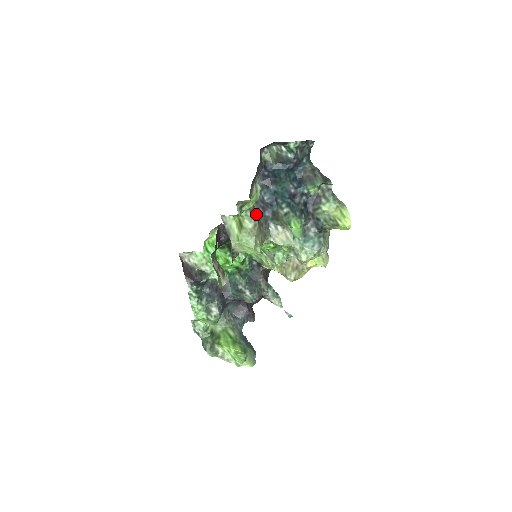
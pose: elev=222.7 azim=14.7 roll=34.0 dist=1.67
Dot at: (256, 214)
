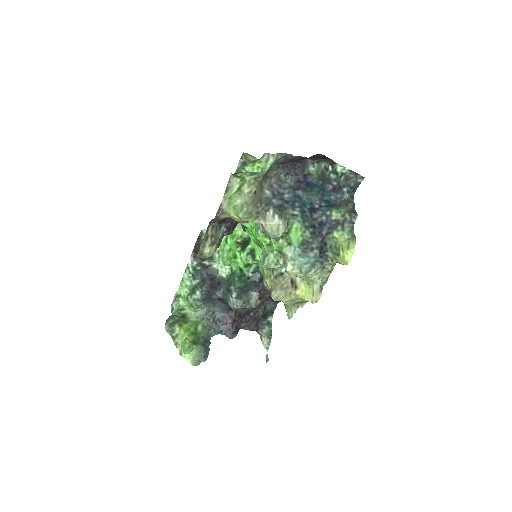
Dot at: (259, 186)
